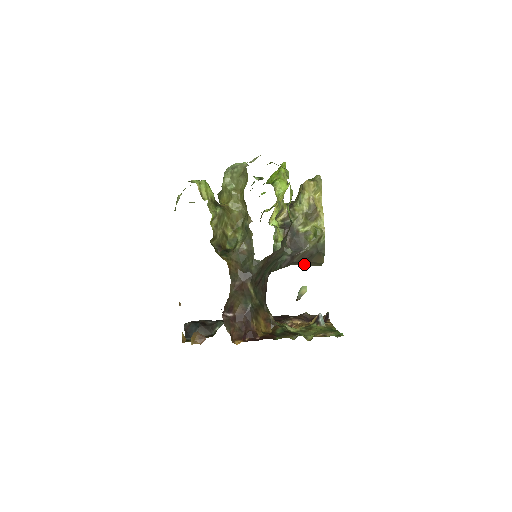
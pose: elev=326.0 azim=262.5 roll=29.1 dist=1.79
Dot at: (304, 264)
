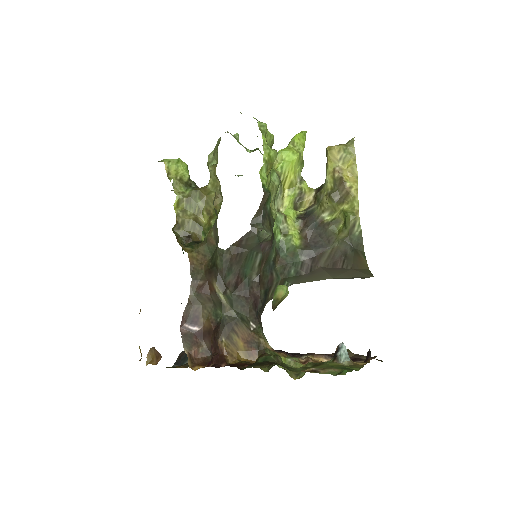
Dot at: (348, 275)
